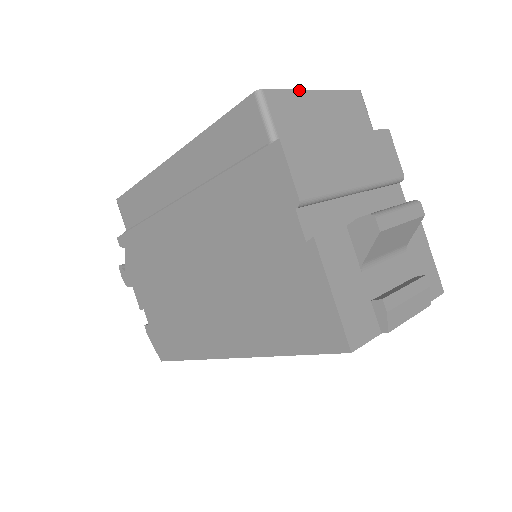
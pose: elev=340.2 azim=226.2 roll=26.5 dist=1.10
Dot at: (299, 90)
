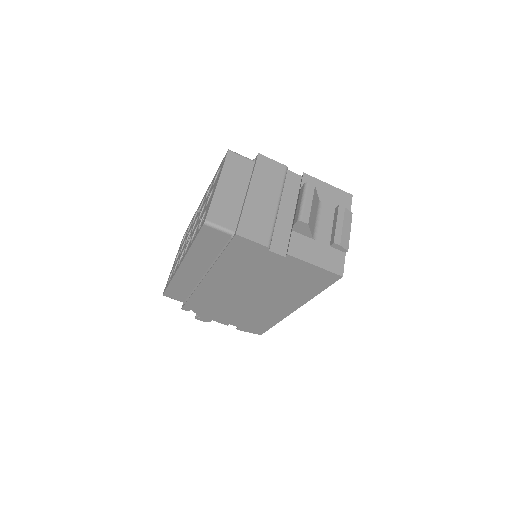
Dot at: (214, 196)
